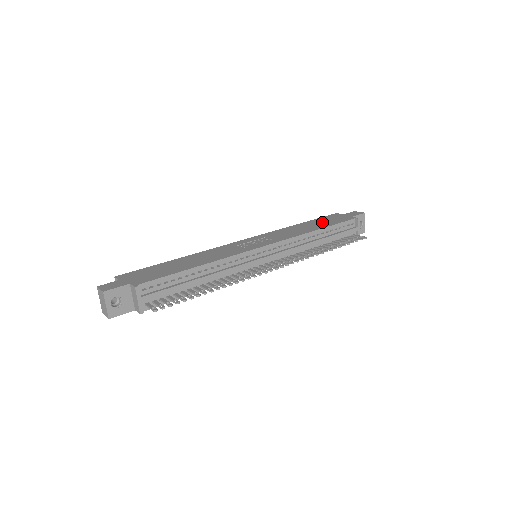
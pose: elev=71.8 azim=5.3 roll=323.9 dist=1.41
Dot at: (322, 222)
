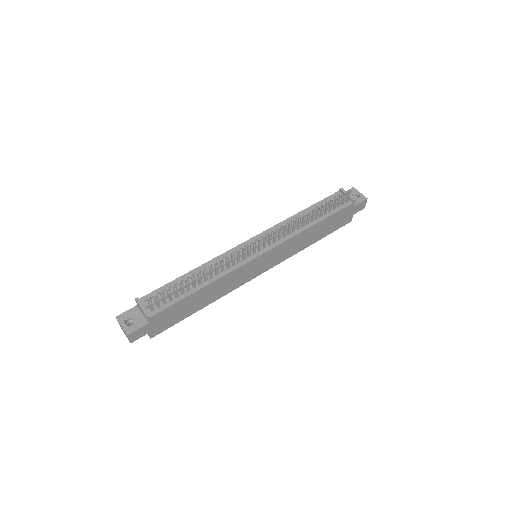
Dot at: occluded
